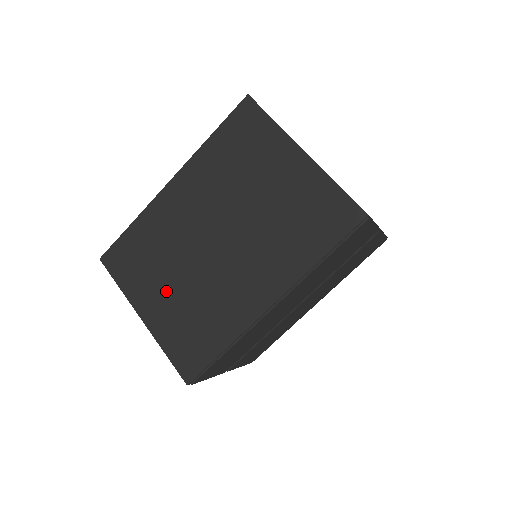
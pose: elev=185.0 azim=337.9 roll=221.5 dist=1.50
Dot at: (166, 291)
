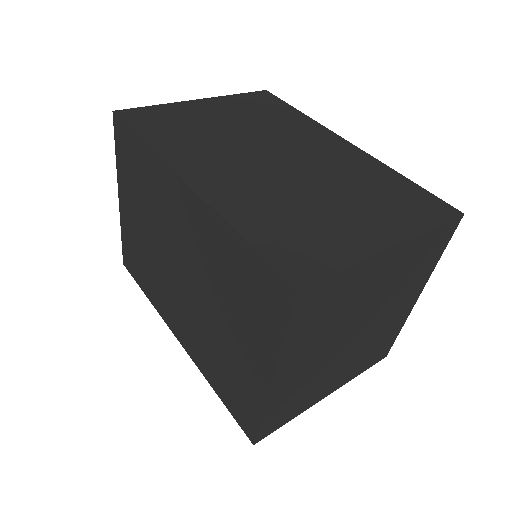
Dot at: (138, 220)
